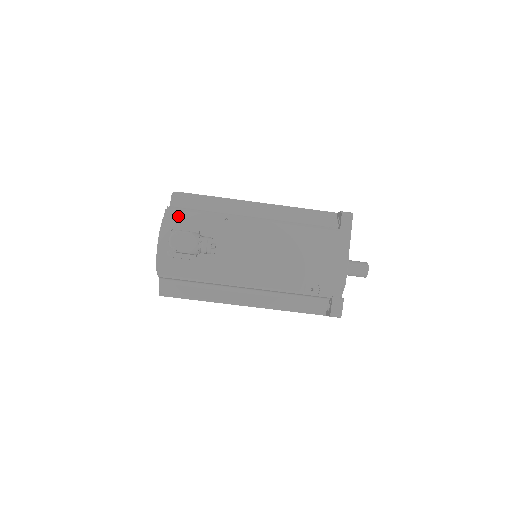
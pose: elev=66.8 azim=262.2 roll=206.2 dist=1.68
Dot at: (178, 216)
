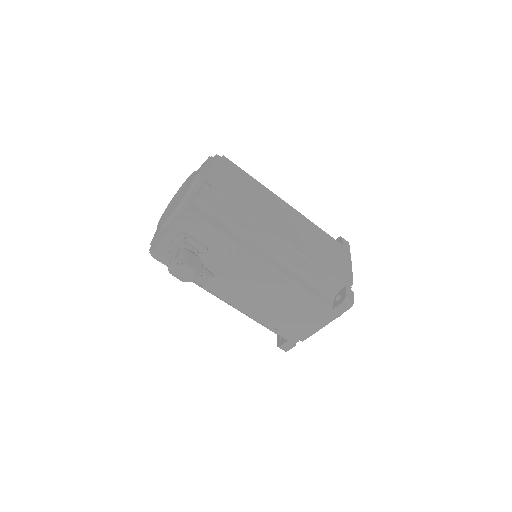
Dot at: (195, 225)
